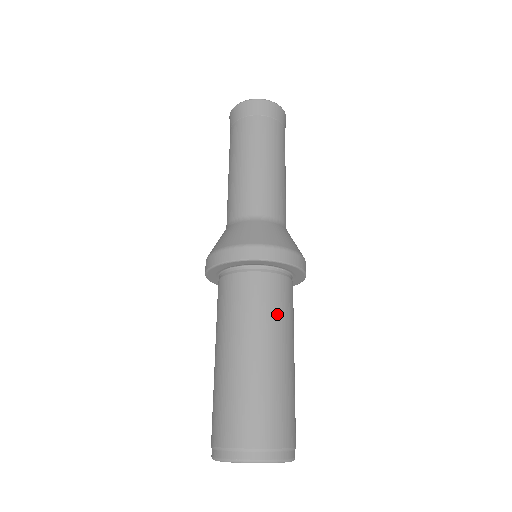
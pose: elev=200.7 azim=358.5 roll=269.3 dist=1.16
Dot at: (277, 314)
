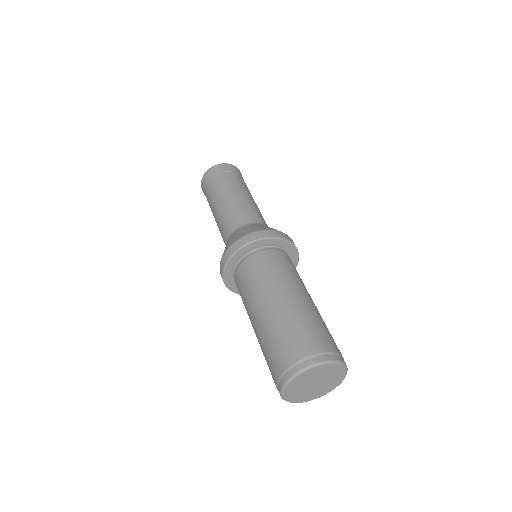
Dot at: (302, 281)
